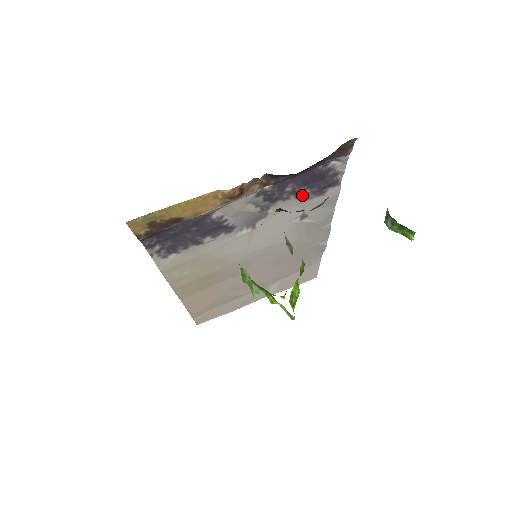
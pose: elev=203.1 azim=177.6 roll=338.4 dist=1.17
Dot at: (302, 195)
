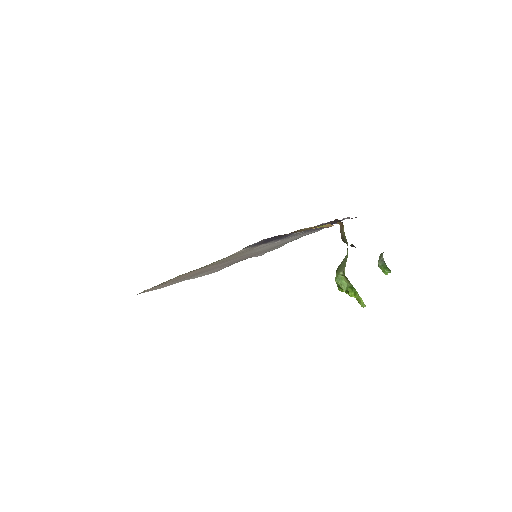
Dot at: (315, 229)
